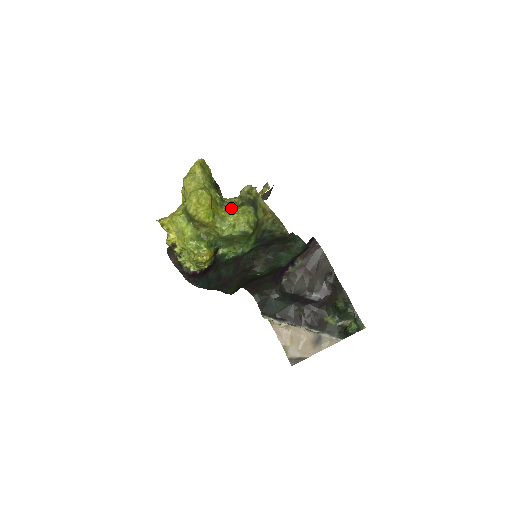
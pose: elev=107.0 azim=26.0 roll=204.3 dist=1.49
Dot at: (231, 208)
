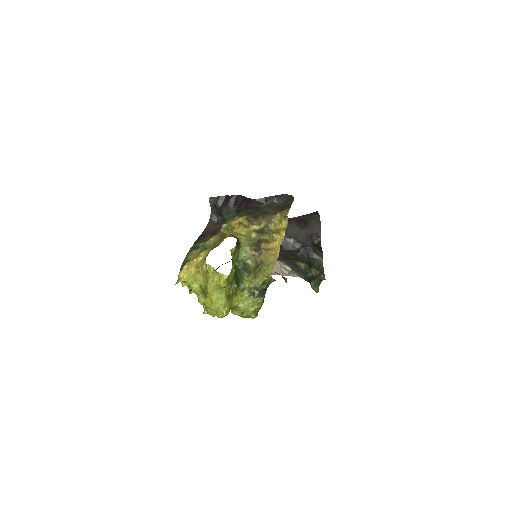
Dot at: (244, 292)
